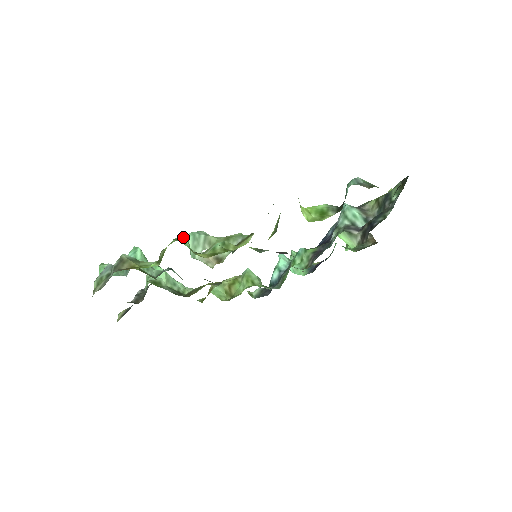
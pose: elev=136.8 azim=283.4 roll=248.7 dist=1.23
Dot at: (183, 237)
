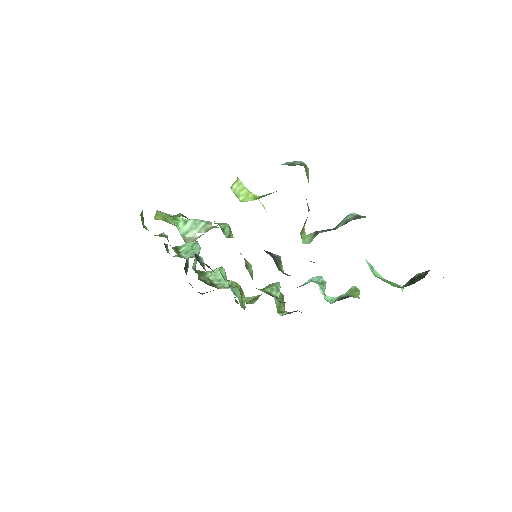
Dot at: (183, 218)
